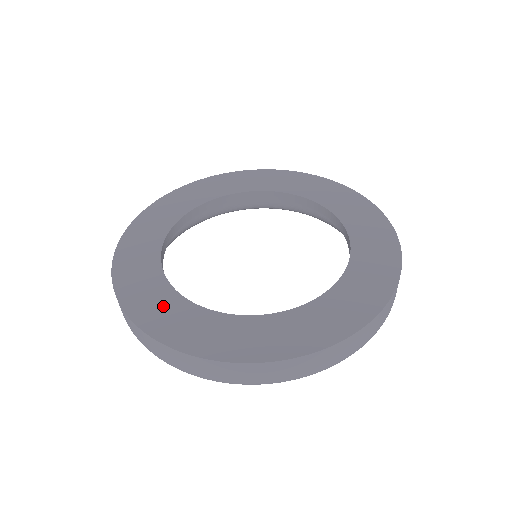
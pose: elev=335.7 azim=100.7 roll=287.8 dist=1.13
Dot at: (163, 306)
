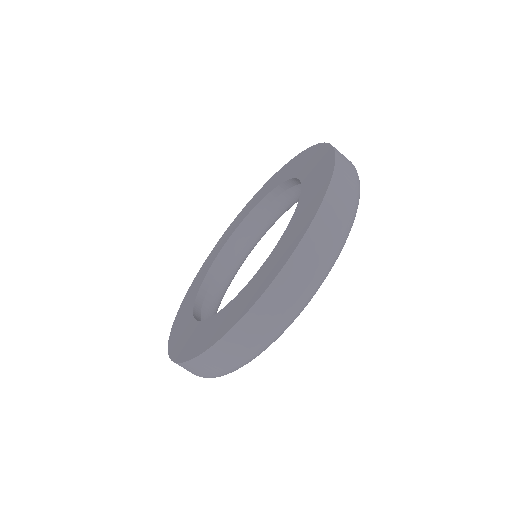
Dot at: (184, 334)
